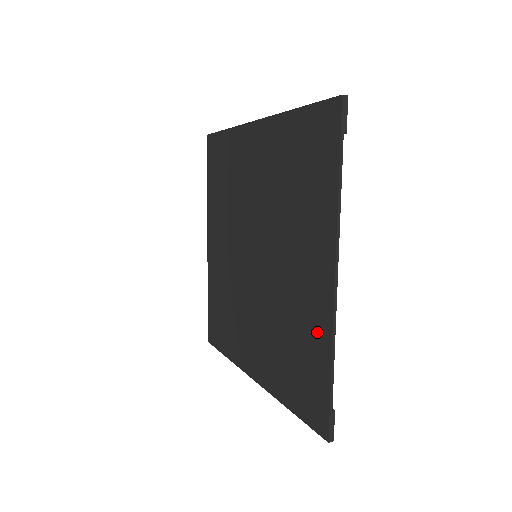
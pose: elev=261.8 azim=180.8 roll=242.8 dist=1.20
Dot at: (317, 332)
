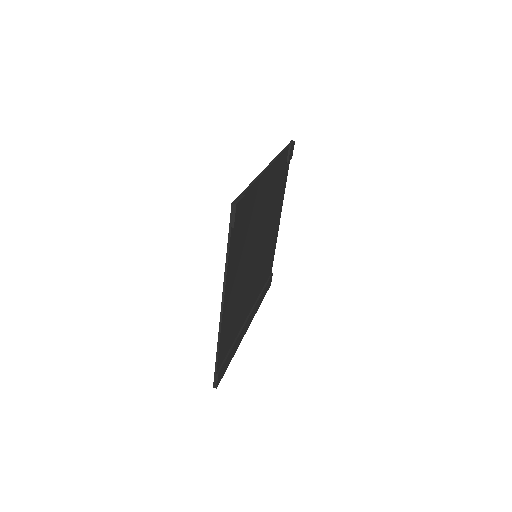
Dot at: occluded
